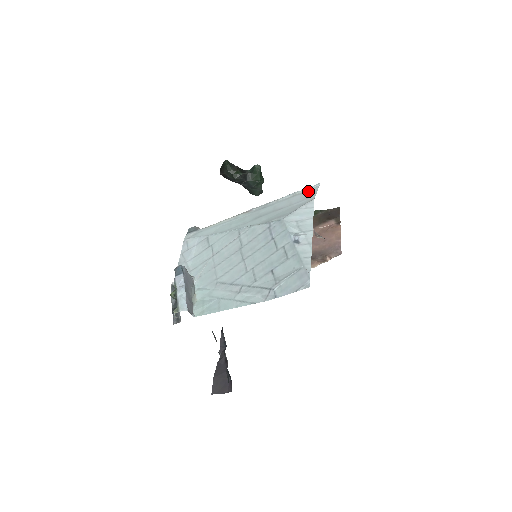
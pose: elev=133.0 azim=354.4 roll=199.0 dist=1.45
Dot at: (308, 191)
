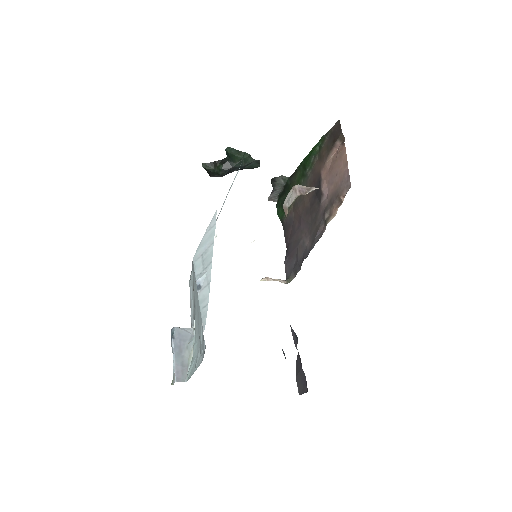
Dot at: occluded
